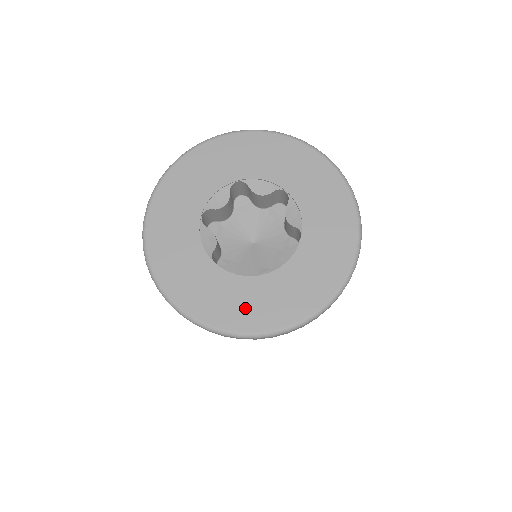
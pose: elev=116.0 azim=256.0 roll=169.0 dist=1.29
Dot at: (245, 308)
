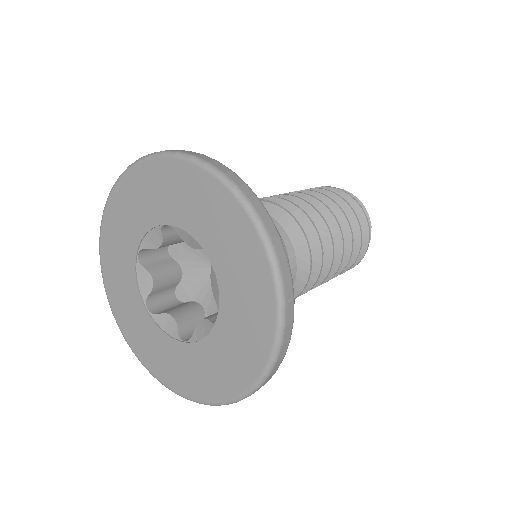
Dot at: (167, 365)
